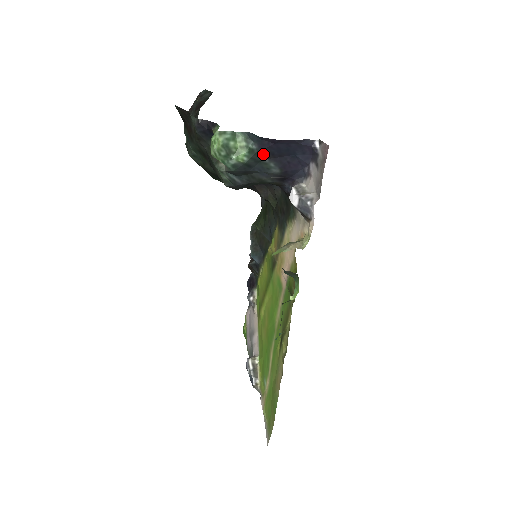
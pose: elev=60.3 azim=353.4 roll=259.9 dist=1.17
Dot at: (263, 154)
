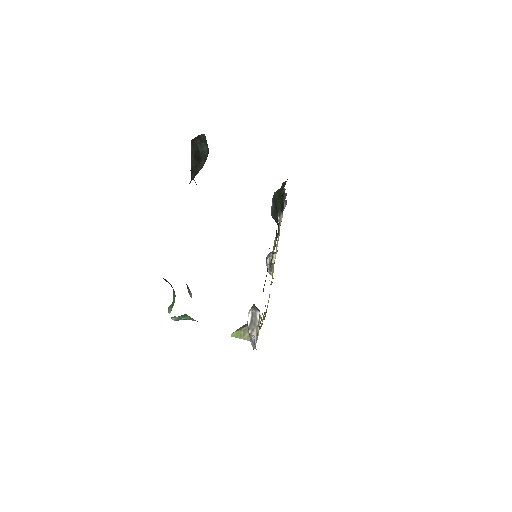
Dot at: occluded
